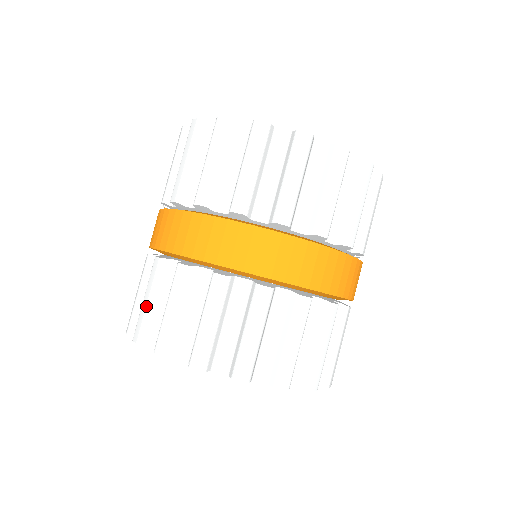
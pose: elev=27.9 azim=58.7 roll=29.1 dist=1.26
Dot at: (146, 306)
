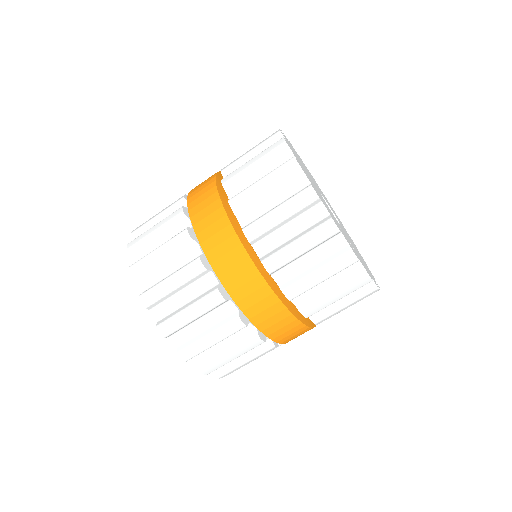
Dot at: (150, 233)
